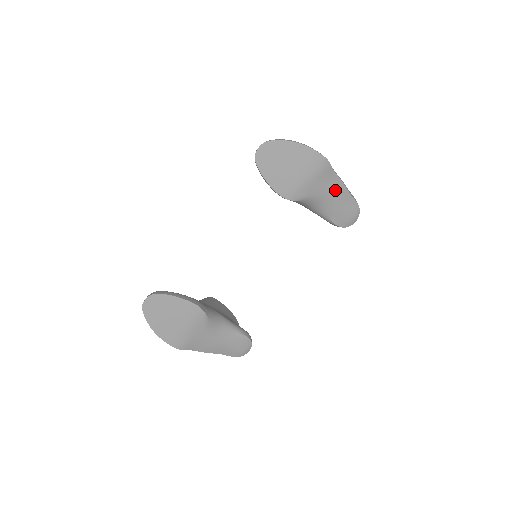
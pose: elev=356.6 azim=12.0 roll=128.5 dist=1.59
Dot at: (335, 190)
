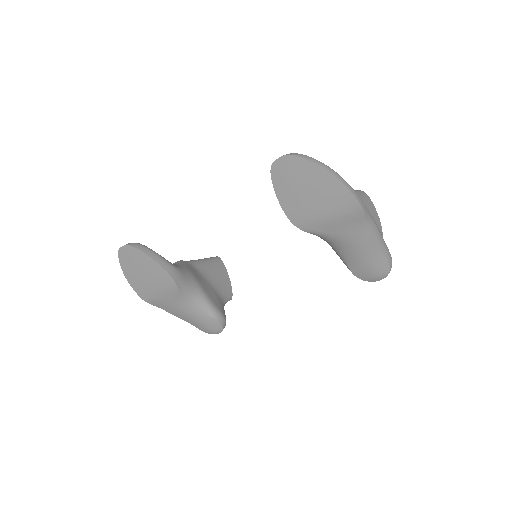
Dot at: (362, 241)
